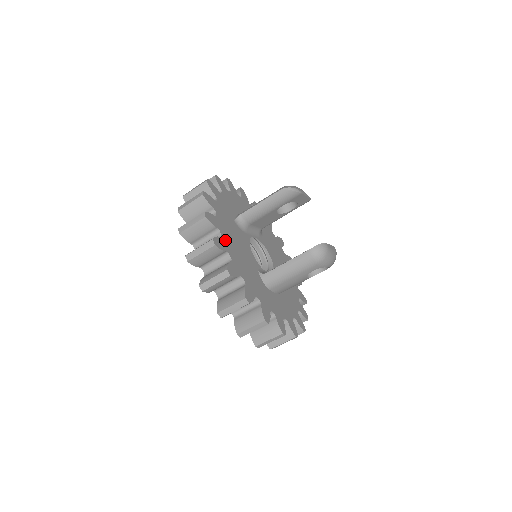
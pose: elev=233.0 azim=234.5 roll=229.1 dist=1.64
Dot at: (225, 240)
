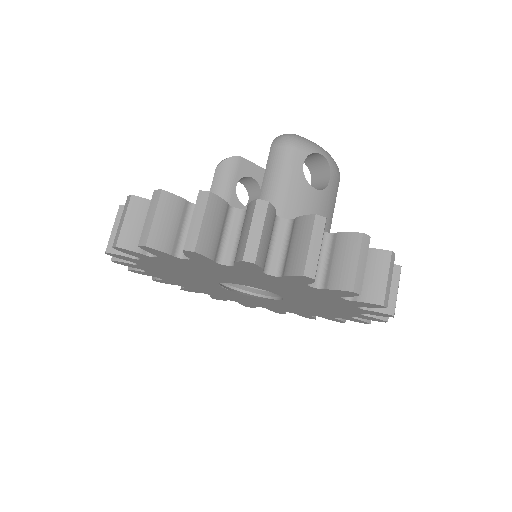
Dot at: occluded
